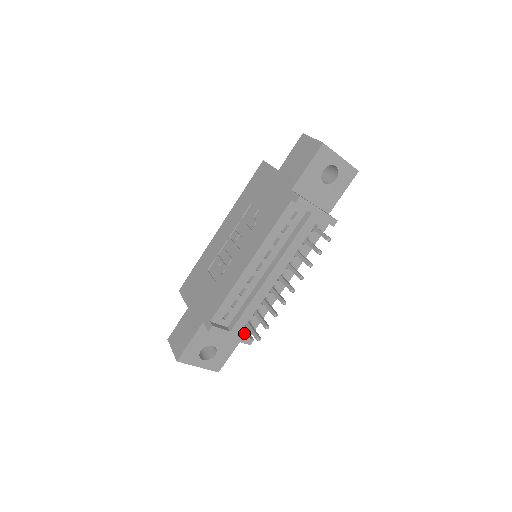
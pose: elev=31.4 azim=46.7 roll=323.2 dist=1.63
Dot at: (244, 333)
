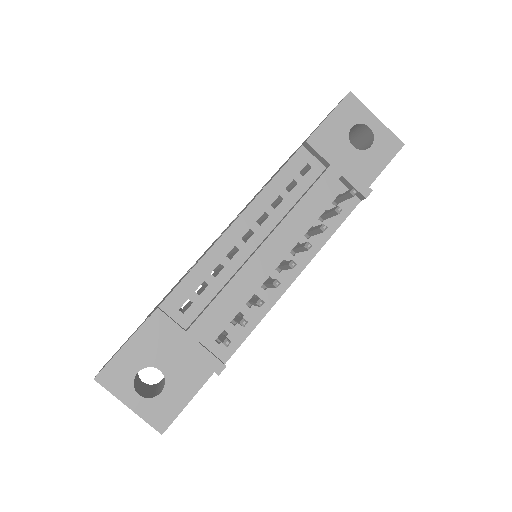
Dot at: (213, 353)
